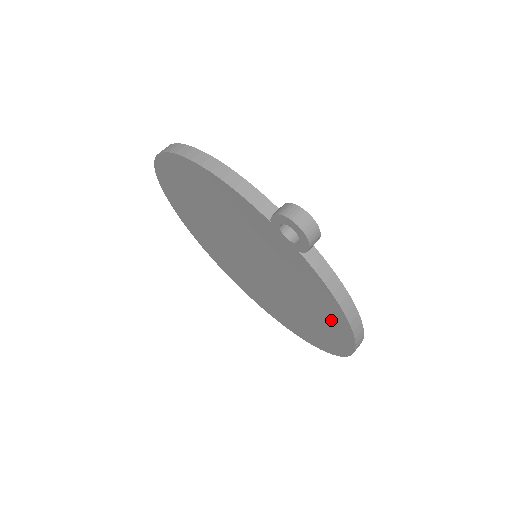
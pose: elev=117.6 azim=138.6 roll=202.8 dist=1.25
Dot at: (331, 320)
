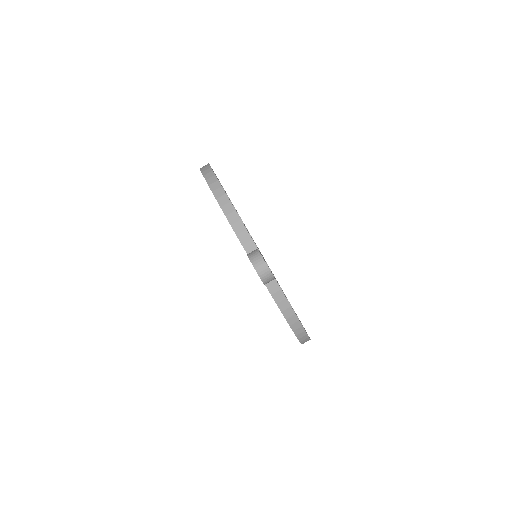
Dot at: occluded
